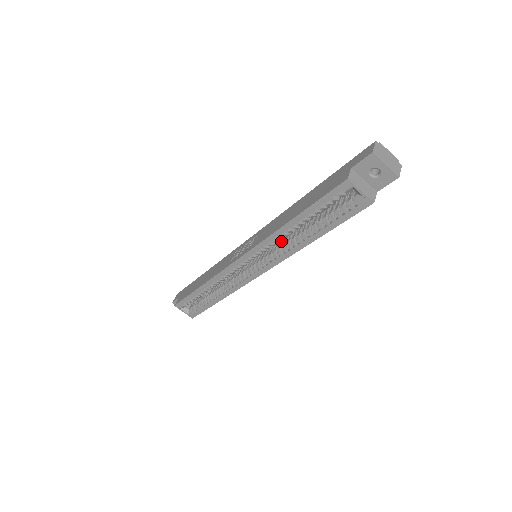
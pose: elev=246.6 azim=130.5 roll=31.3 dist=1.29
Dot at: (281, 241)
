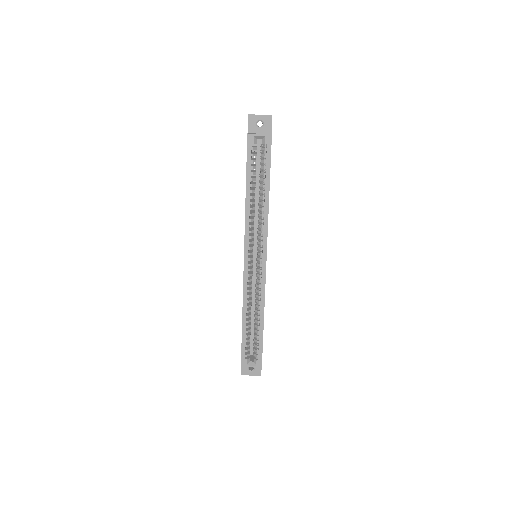
Dot at: occluded
